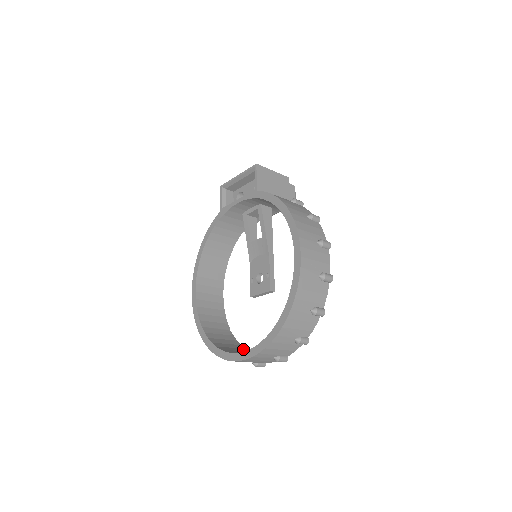
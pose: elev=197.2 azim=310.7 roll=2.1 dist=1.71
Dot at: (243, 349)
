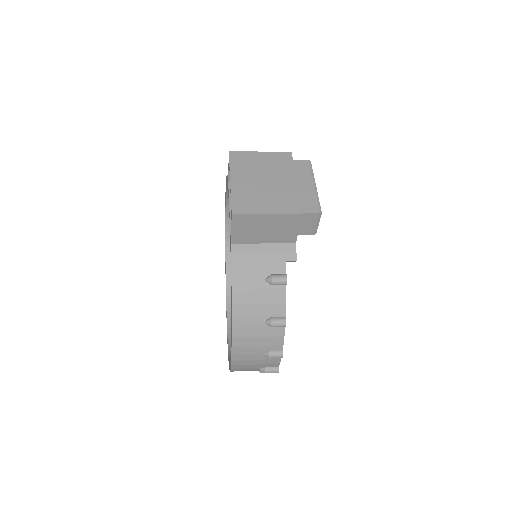
Dot at: occluded
